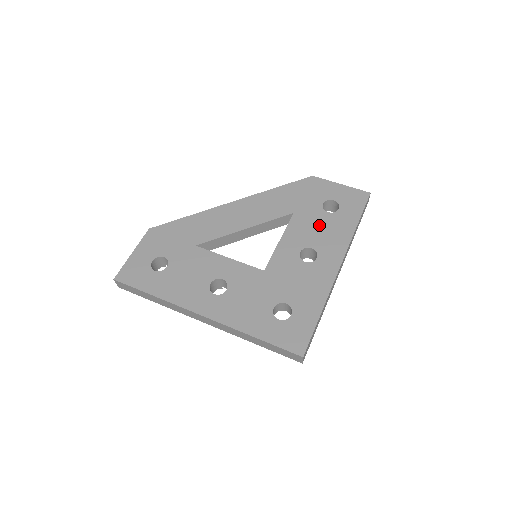
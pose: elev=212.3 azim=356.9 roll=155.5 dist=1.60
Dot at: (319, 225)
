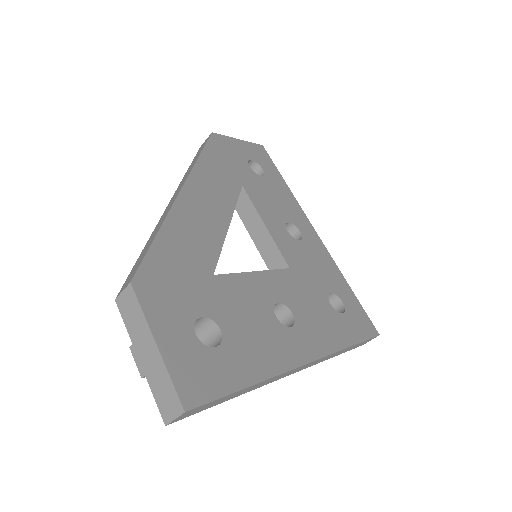
Dot at: (270, 193)
